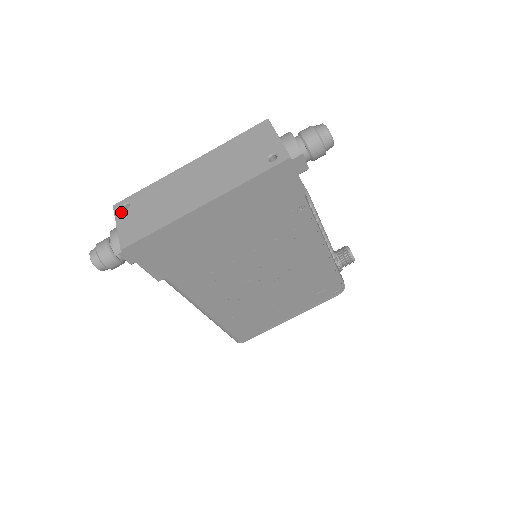
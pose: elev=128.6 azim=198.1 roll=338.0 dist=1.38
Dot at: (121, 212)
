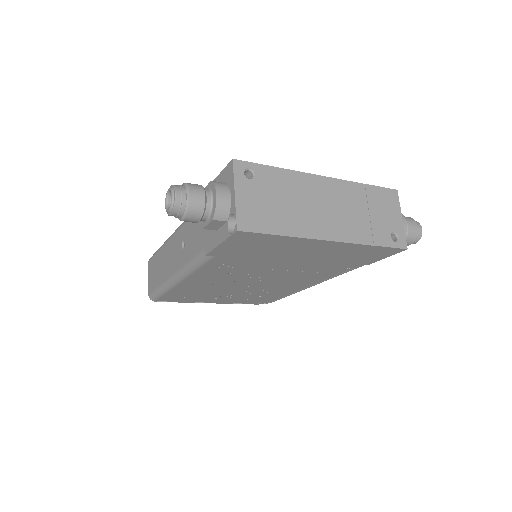
Dot at: (243, 177)
